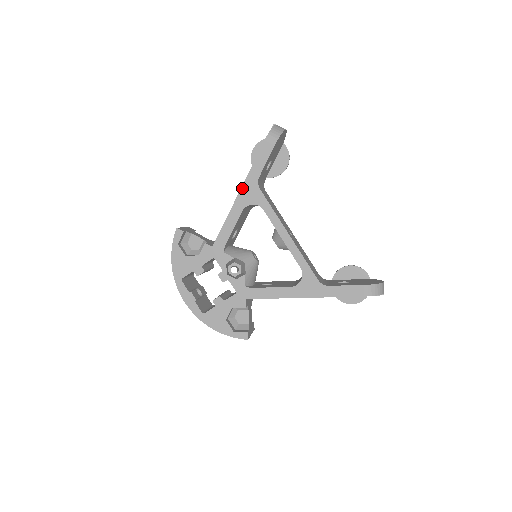
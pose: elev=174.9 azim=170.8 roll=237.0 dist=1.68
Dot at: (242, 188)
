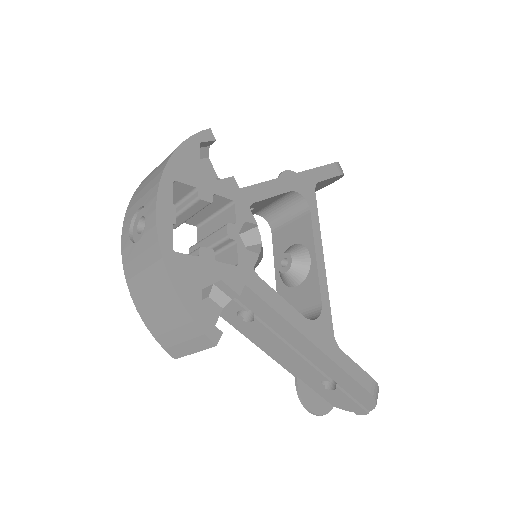
Dot at: (300, 173)
